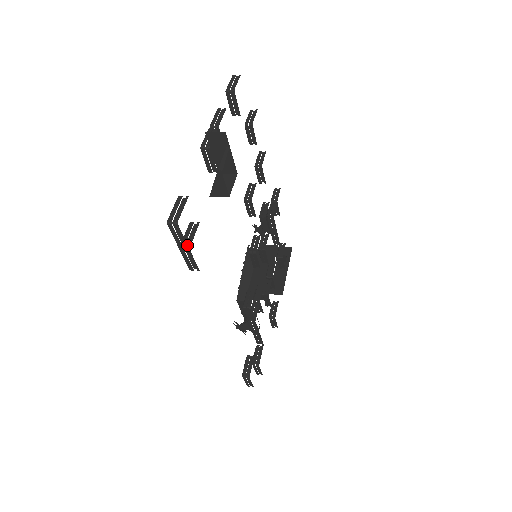
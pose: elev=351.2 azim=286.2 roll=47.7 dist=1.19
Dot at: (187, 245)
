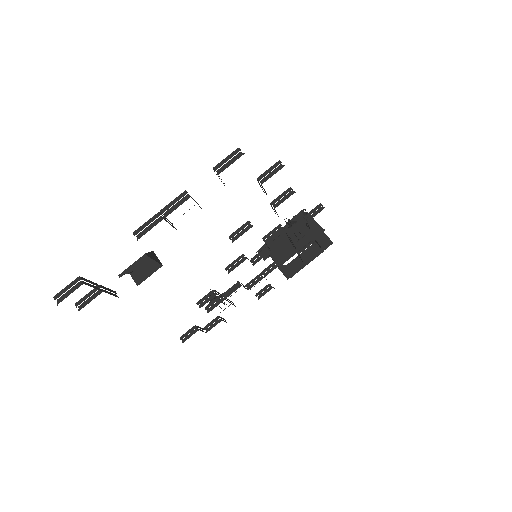
Dot at: occluded
